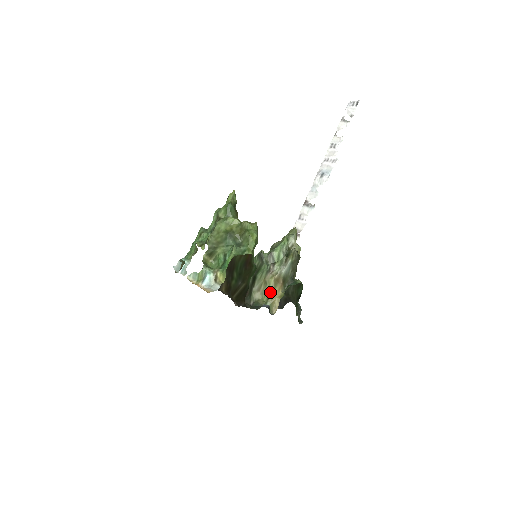
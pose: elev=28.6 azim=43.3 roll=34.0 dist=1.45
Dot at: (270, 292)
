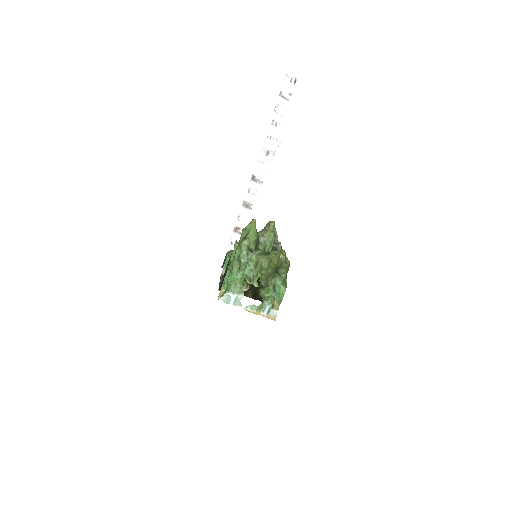
Dot at: occluded
